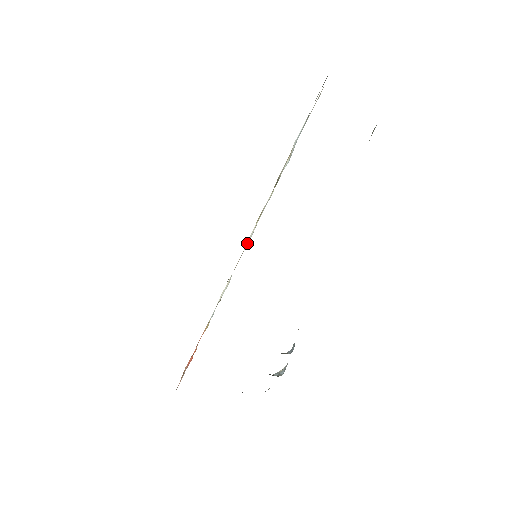
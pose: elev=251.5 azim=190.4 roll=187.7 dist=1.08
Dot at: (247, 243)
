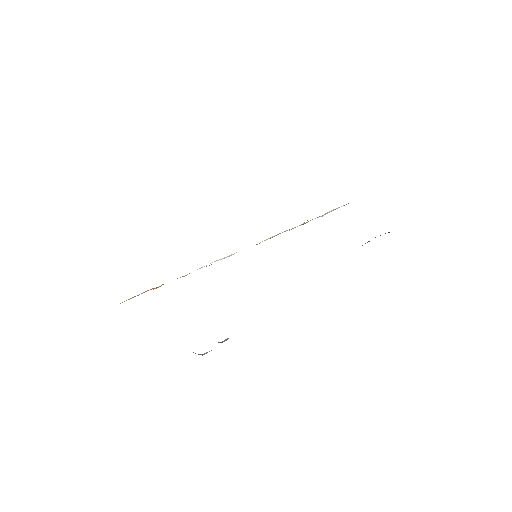
Dot at: occluded
